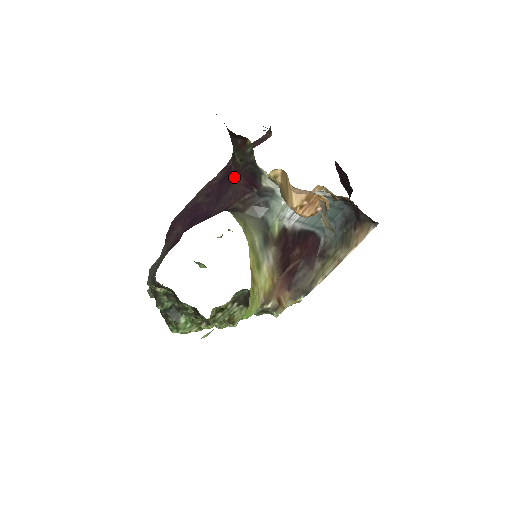
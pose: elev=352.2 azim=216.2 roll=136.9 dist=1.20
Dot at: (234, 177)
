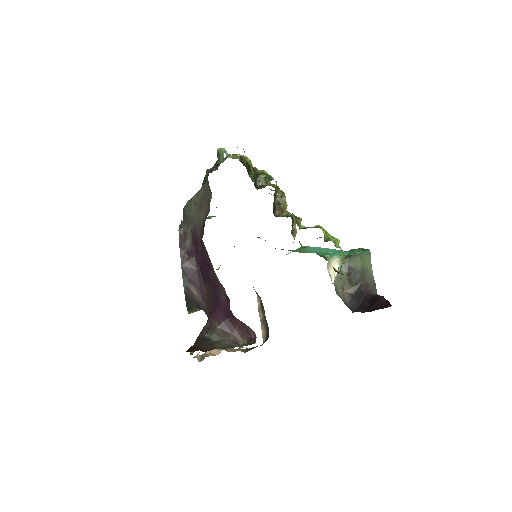
Dot at: (209, 316)
